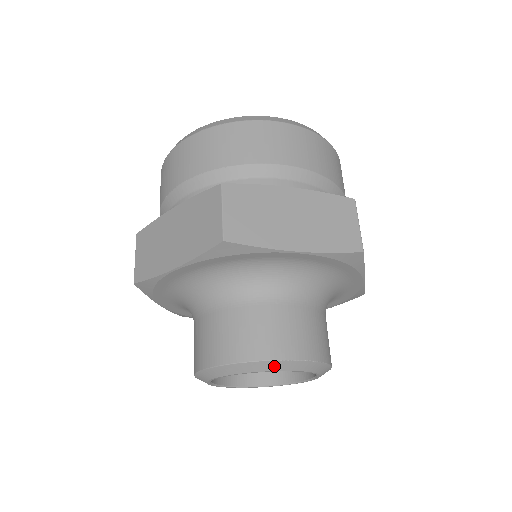
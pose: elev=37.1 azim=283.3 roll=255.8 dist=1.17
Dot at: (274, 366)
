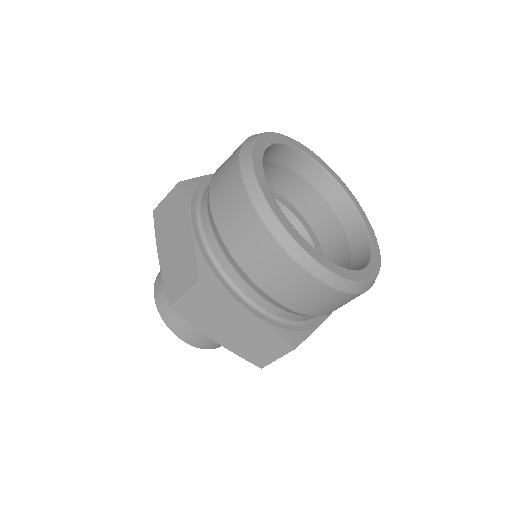
Dot at: occluded
